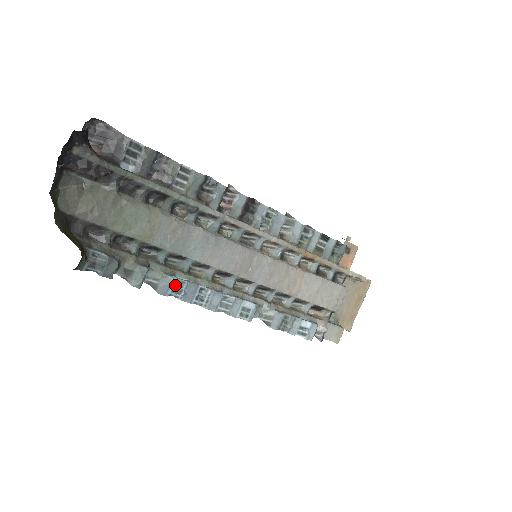
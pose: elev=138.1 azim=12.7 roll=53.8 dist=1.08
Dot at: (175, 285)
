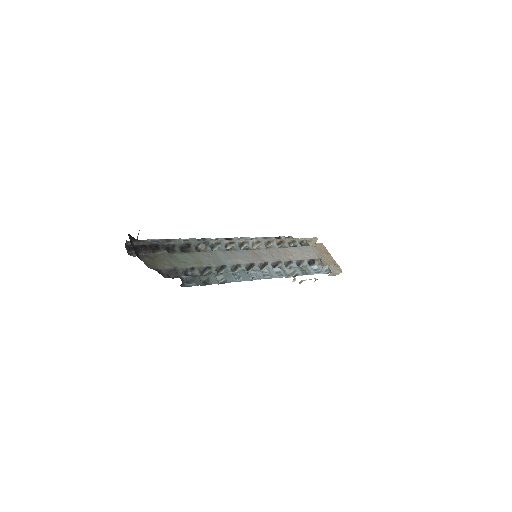
Dot at: (233, 276)
